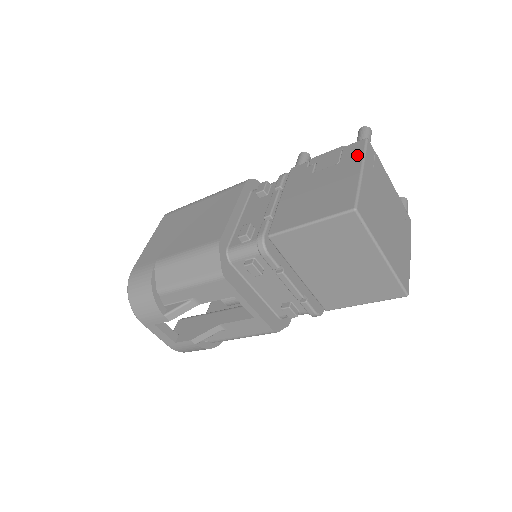
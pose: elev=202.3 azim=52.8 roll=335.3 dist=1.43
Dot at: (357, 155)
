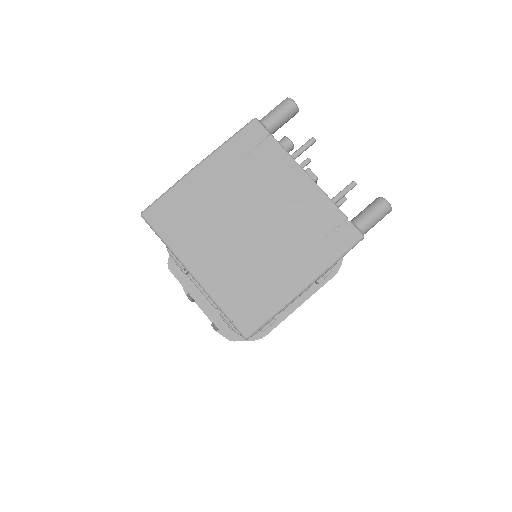
Dot at: occluded
